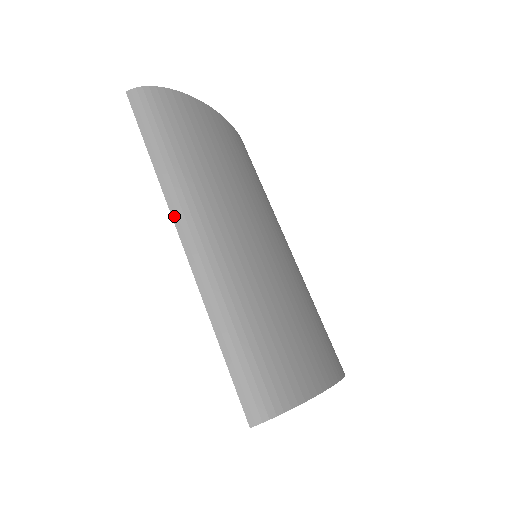
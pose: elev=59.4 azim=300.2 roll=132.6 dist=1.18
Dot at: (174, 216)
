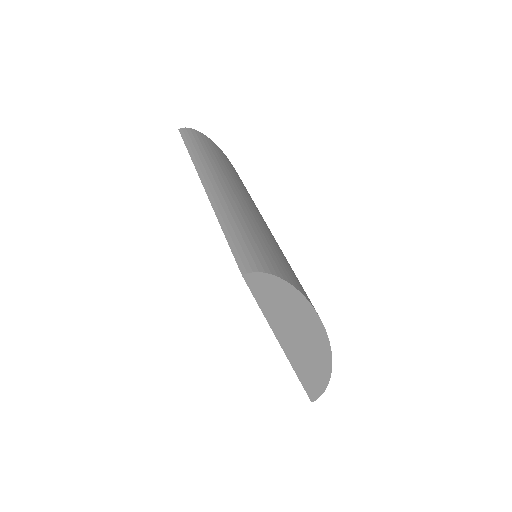
Dot at: (200, 175)
